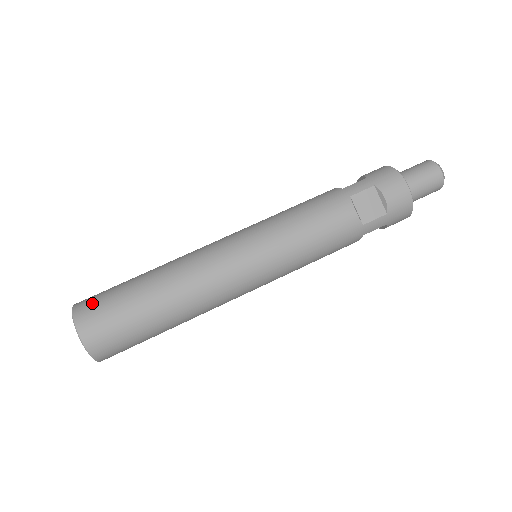
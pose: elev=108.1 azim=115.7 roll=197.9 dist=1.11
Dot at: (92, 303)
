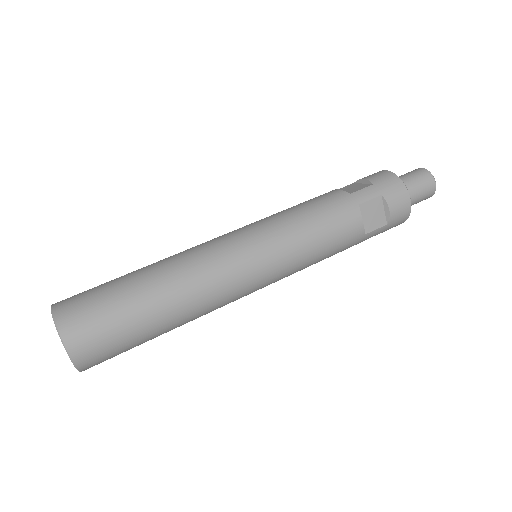
Dot at: occluded
